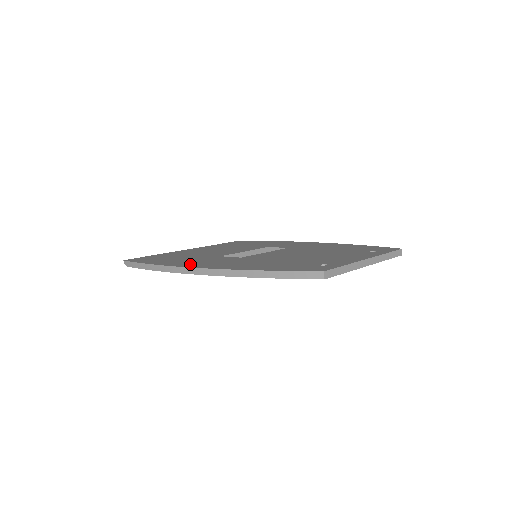
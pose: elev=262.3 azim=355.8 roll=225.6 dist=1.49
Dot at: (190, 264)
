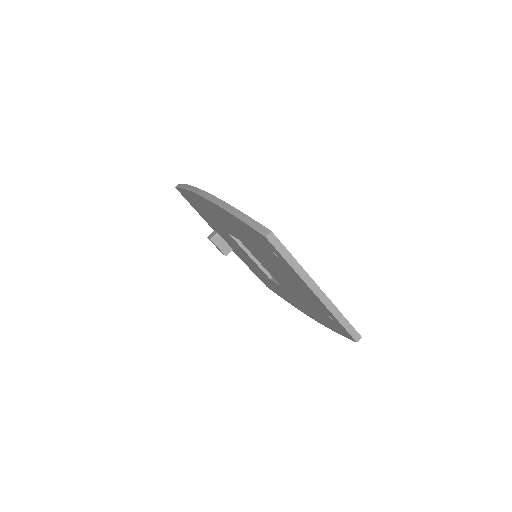
Dot at: occluded
